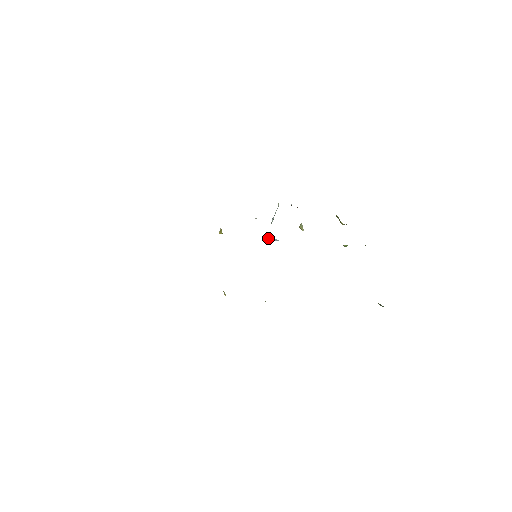
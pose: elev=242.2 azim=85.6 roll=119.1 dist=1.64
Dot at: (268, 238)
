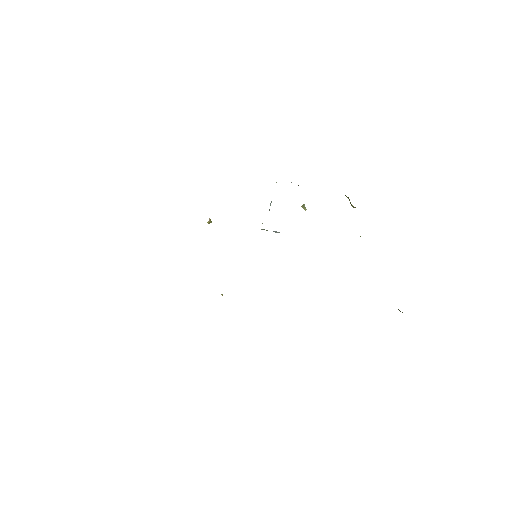
Dot at: occluded
